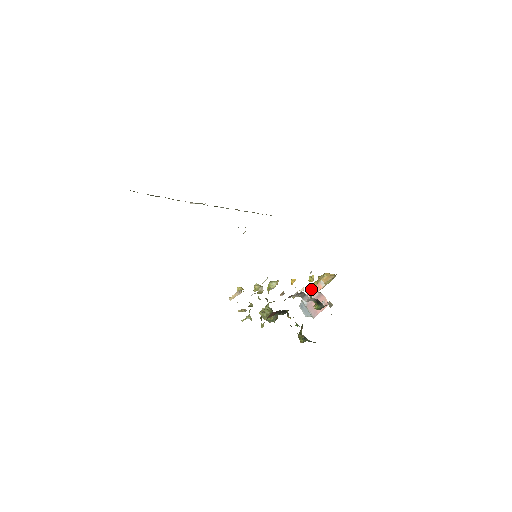
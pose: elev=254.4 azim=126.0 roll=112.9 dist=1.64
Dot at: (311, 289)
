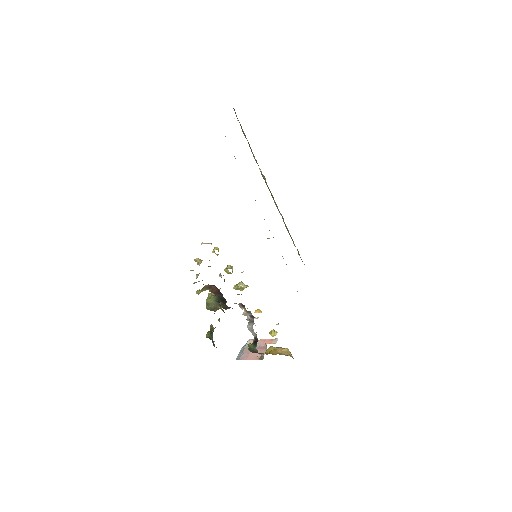
Dot at: occluded
